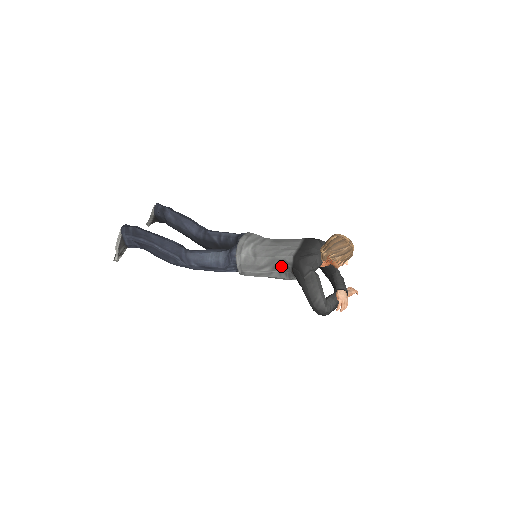
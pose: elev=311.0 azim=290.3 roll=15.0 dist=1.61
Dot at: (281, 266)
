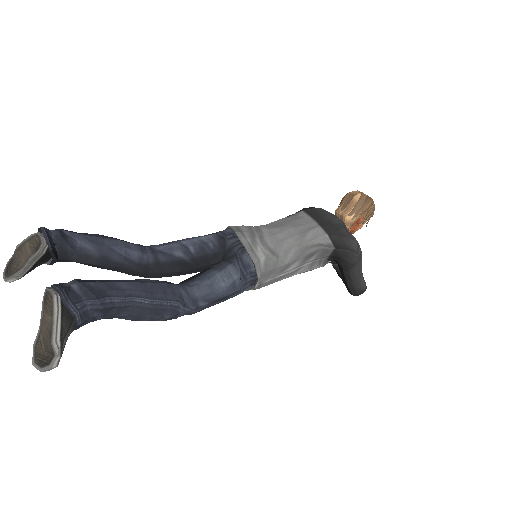
Dot at: (316, 253)
